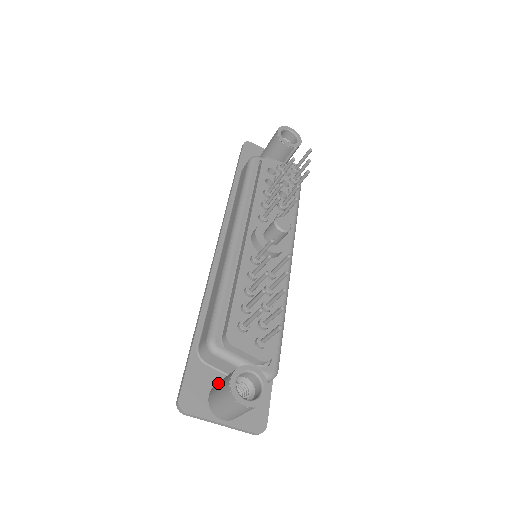
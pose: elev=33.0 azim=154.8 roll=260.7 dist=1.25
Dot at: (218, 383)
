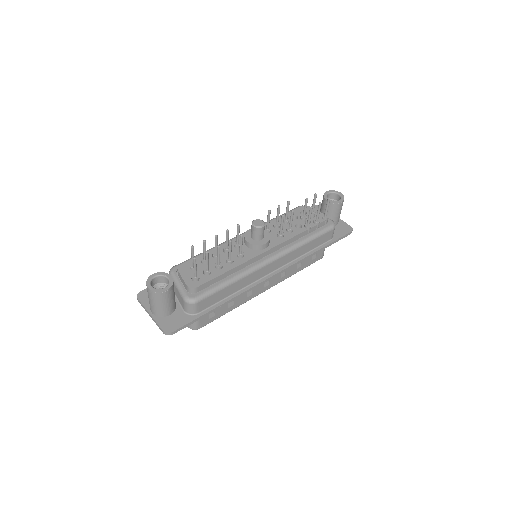
Dot at: occluded
